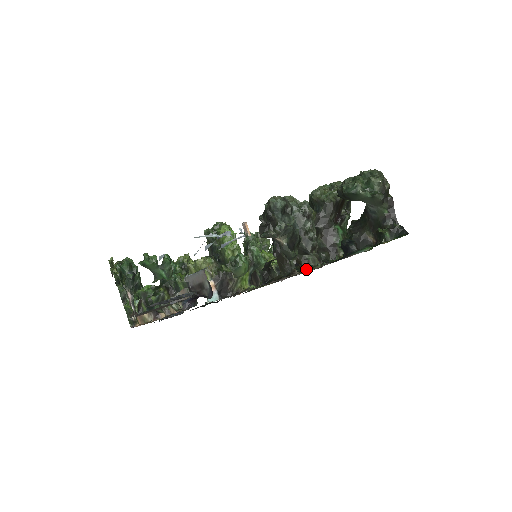
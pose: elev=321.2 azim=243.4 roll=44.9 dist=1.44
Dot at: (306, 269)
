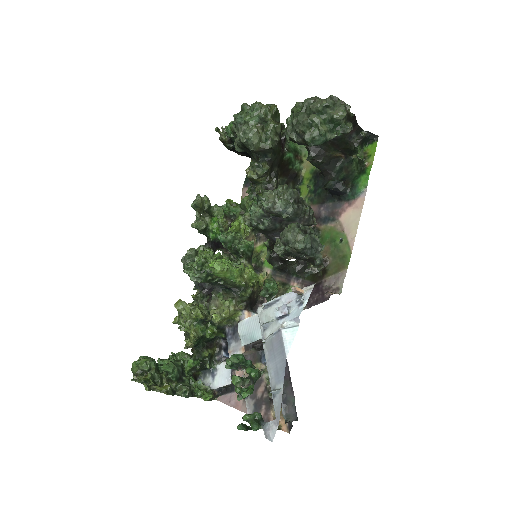
Dot at: occluded
